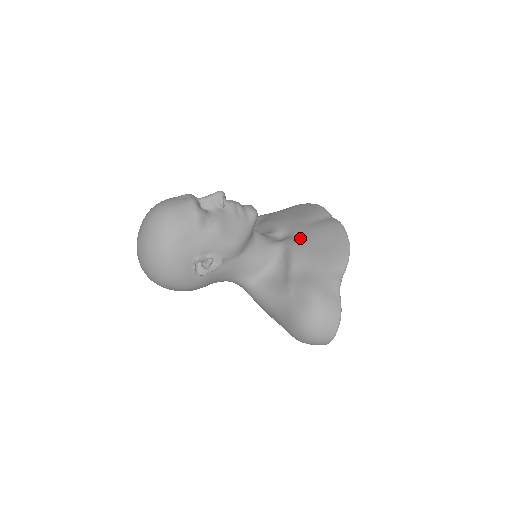
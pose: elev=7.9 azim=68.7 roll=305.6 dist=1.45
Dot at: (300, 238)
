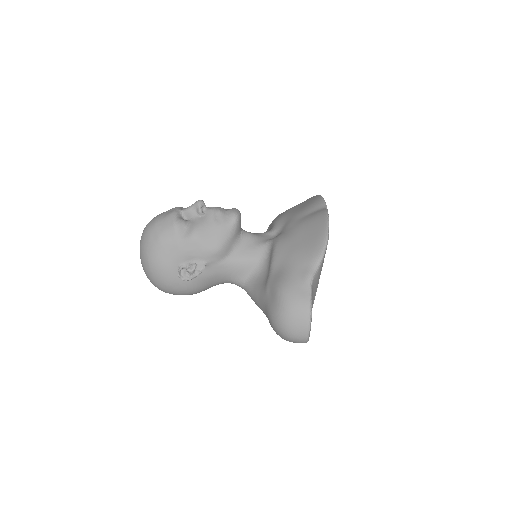
Dot at: (286, 234)
